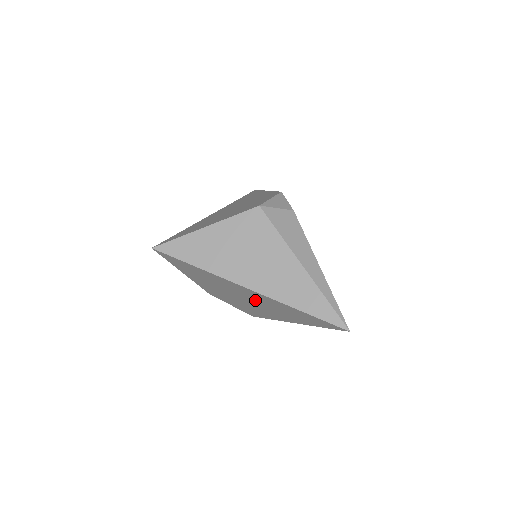
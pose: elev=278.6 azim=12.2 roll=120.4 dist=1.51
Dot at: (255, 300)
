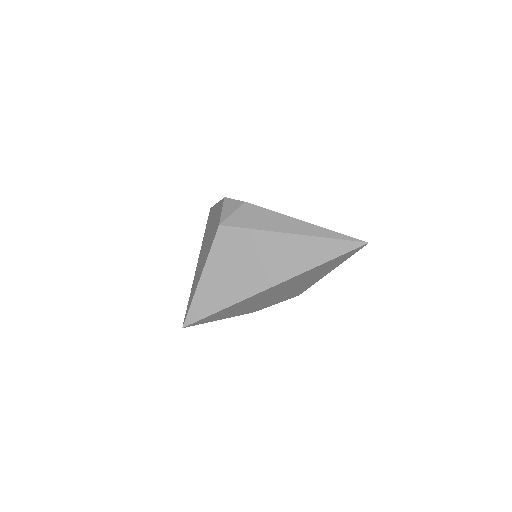
Dot at: (286, 287)
